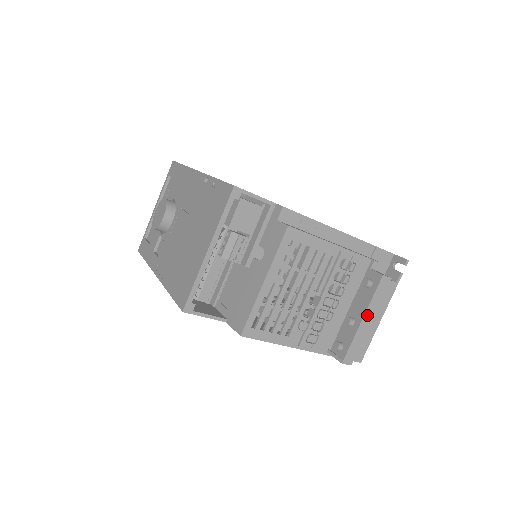
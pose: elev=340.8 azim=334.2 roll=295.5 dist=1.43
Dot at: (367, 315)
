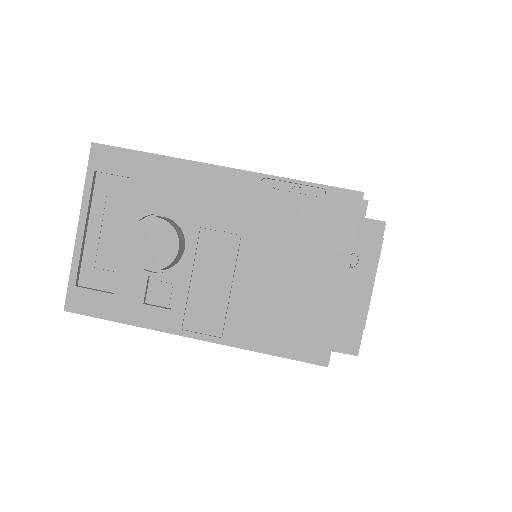
Dot at: (374, 278)
